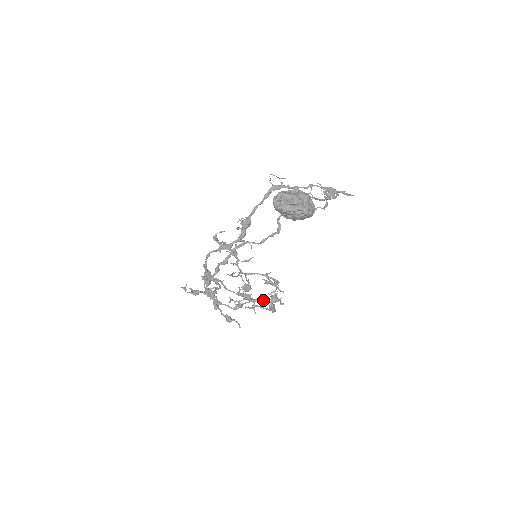
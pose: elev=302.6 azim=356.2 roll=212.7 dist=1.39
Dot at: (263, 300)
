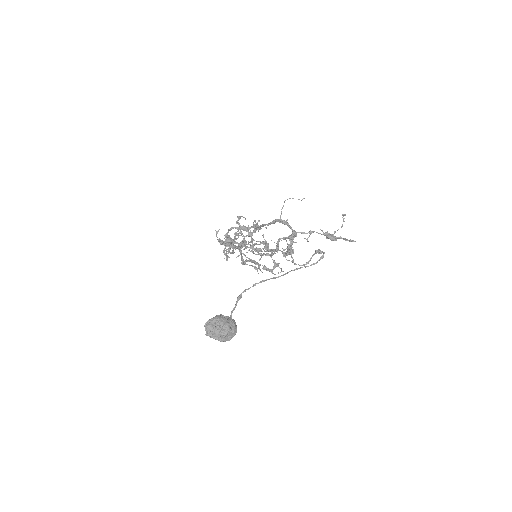
Dot at: occluded
